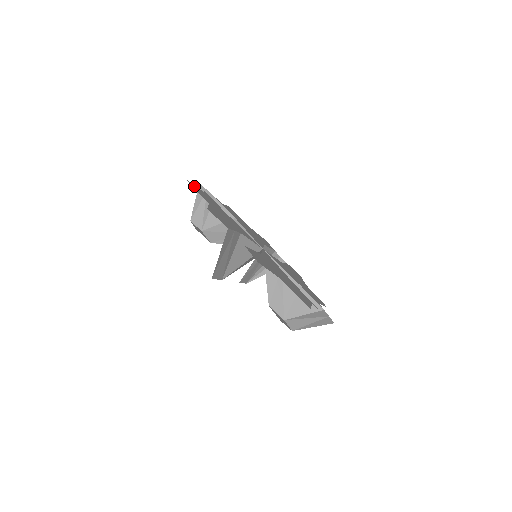
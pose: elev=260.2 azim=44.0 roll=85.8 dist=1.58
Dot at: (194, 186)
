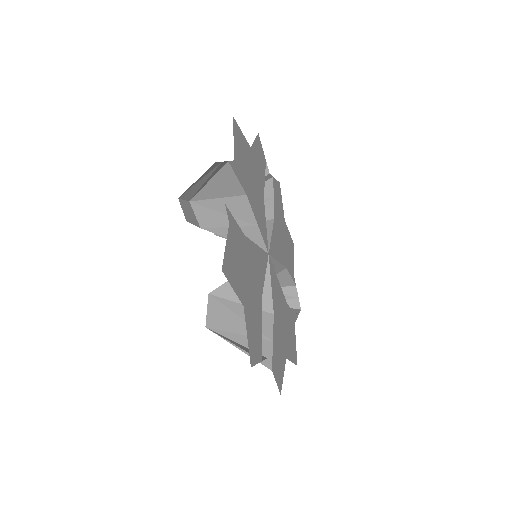
Dot at: (226, 264)
